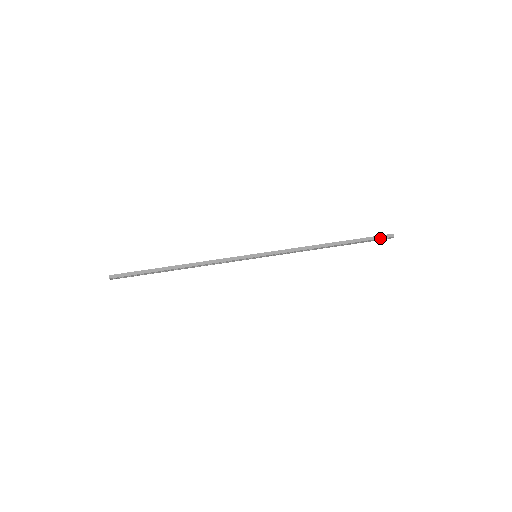
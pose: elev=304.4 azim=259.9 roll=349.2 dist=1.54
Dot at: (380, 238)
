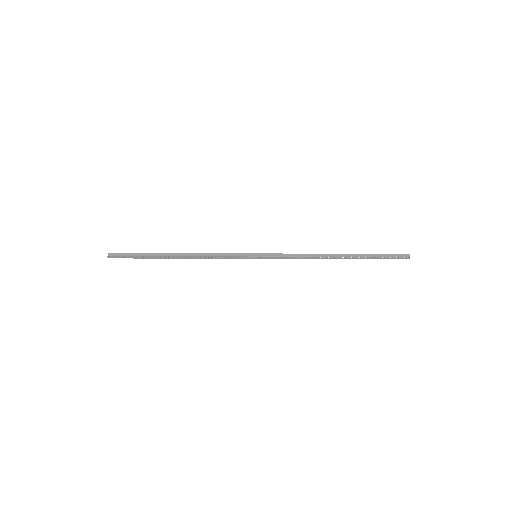
Dot at: (394, 256)
